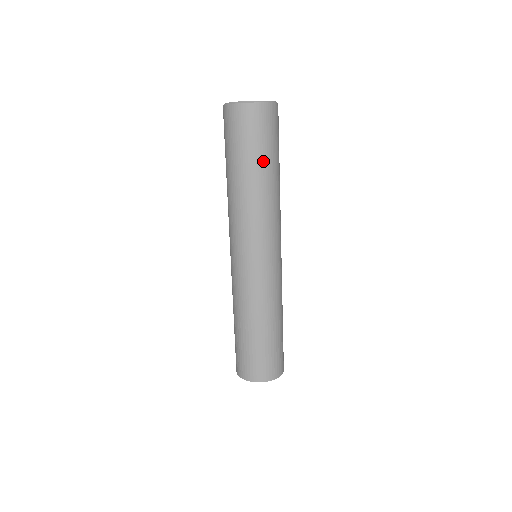
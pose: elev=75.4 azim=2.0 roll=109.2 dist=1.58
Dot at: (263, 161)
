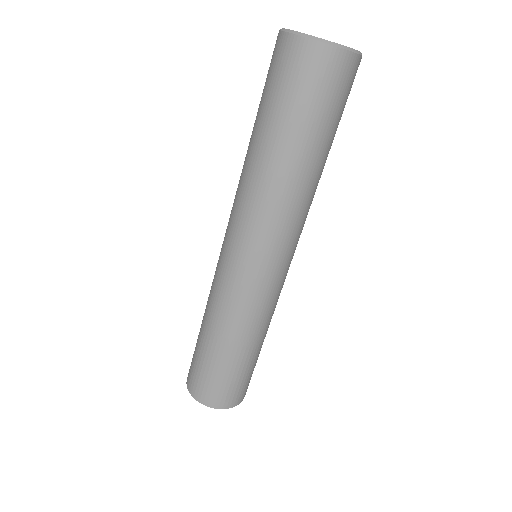
Dot at: (315, 139)
